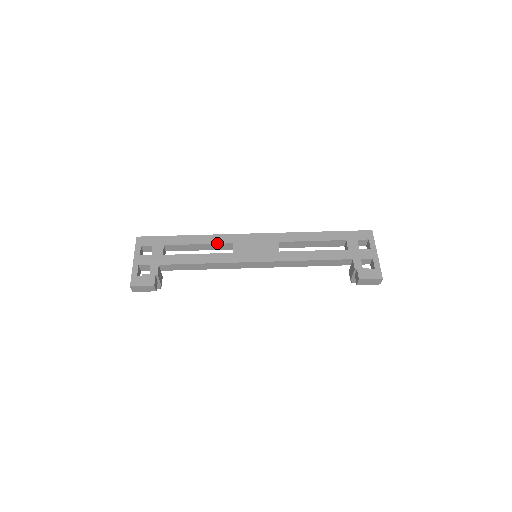
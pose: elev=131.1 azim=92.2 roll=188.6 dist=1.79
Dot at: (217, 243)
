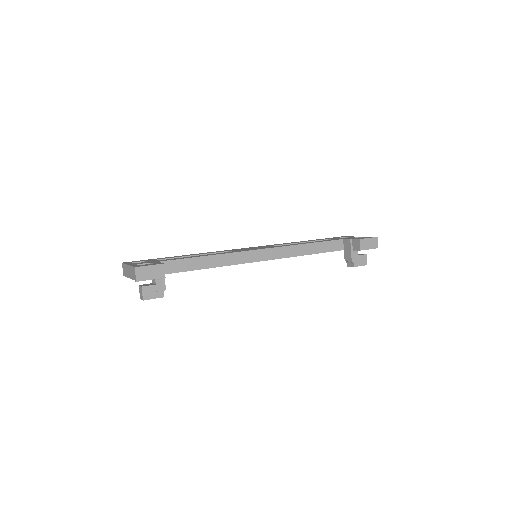
Dot at: (213, 252)
